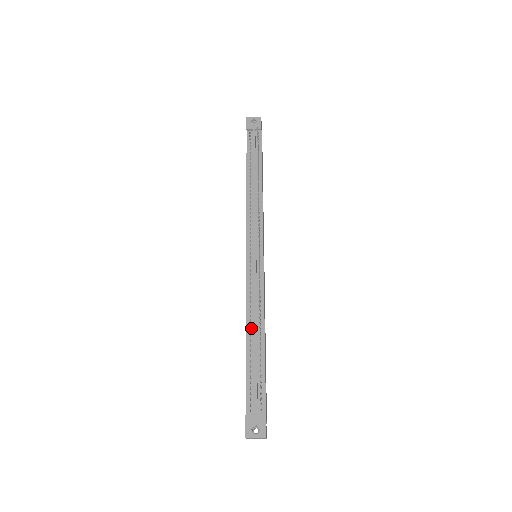
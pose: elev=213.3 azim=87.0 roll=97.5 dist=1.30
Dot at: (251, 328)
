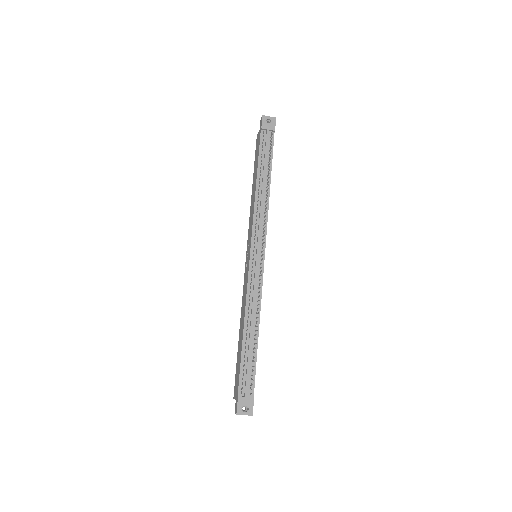
Dot at: (248, 324)
